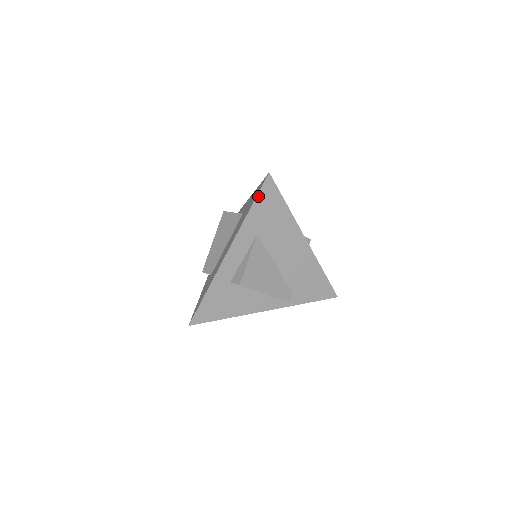
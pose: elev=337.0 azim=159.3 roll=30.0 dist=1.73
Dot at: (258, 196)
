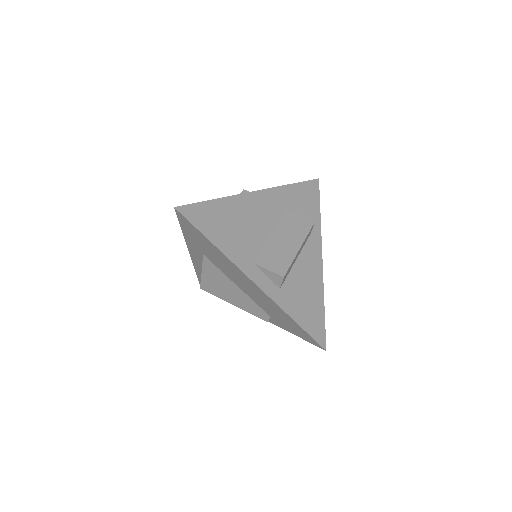
Dot at: (181, 223)
